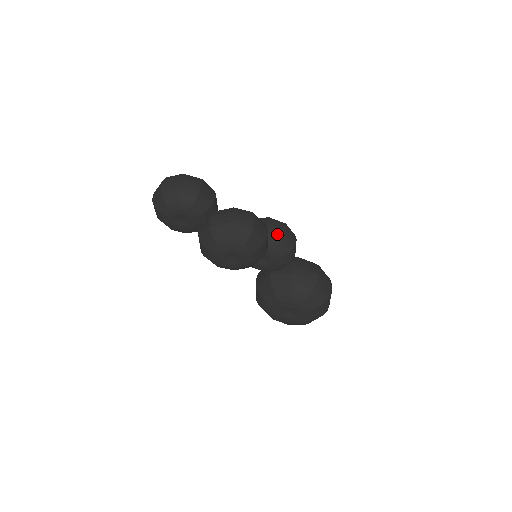
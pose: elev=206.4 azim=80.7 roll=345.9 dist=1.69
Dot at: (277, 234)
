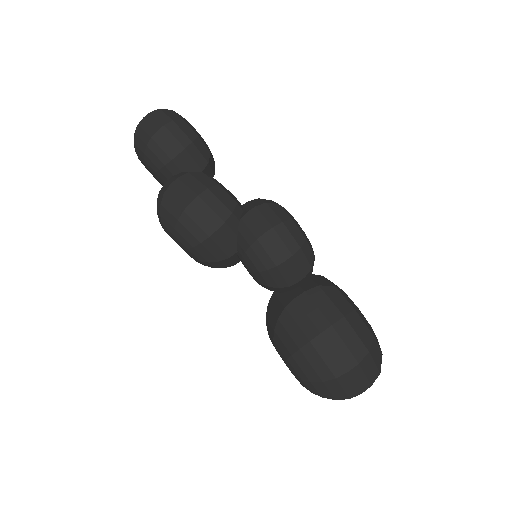
Dot at: (250, 234)
